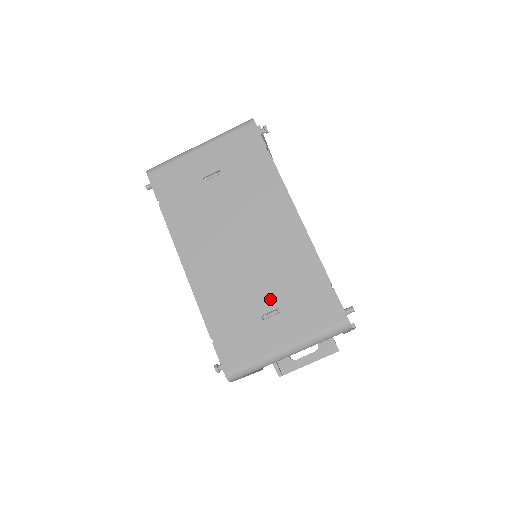
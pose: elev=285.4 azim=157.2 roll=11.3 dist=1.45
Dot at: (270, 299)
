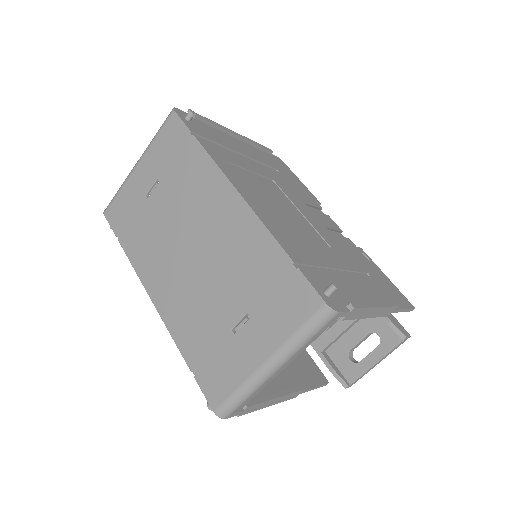
Dot at: (235, 306)
